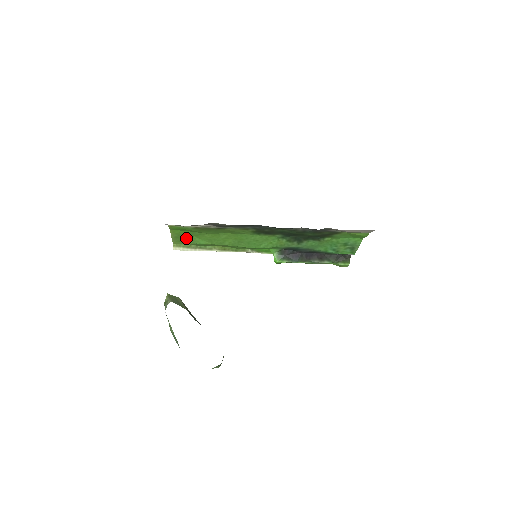
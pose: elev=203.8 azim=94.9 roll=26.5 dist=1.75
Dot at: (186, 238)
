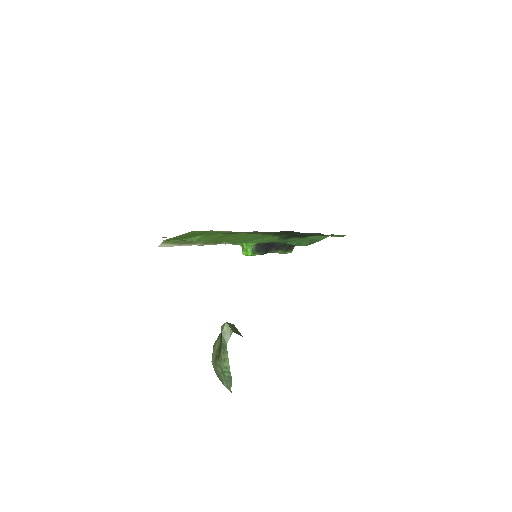
Dot at: (191, 236)
